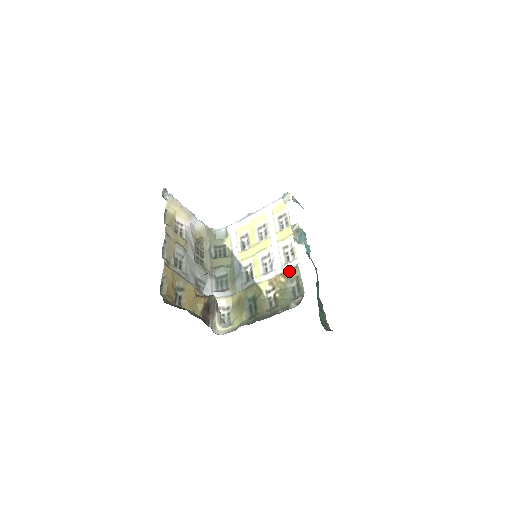
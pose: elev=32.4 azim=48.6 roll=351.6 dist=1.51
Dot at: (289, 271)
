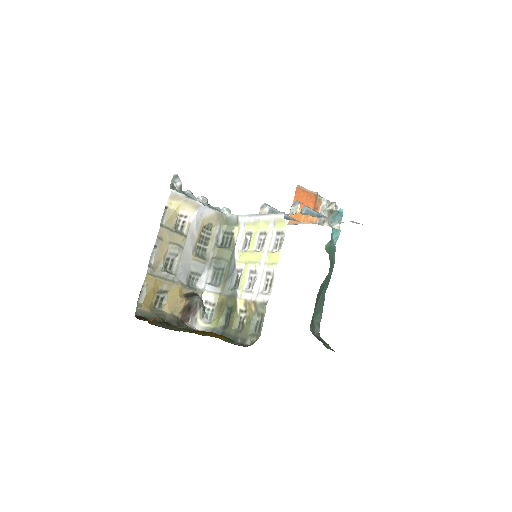
Dot at: (259, 304)
